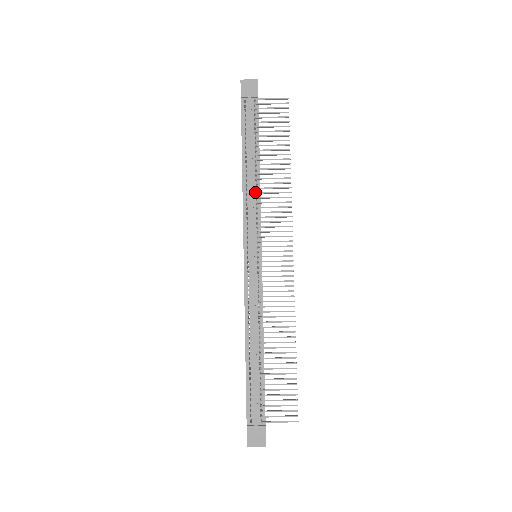
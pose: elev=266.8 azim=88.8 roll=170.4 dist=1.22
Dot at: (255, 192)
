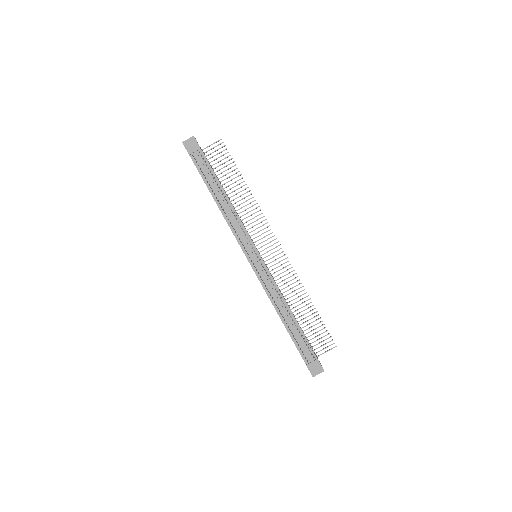
Dot at: (233, 215)
